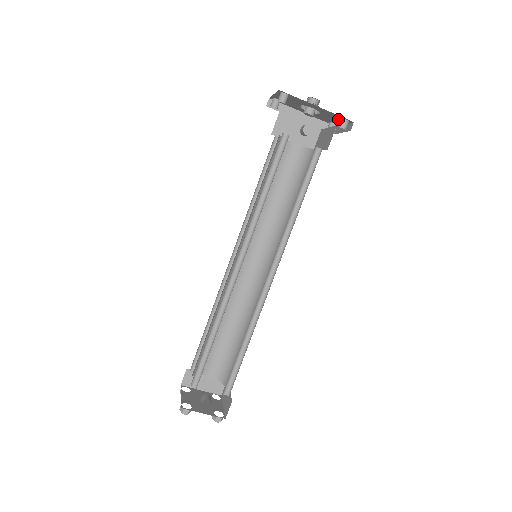
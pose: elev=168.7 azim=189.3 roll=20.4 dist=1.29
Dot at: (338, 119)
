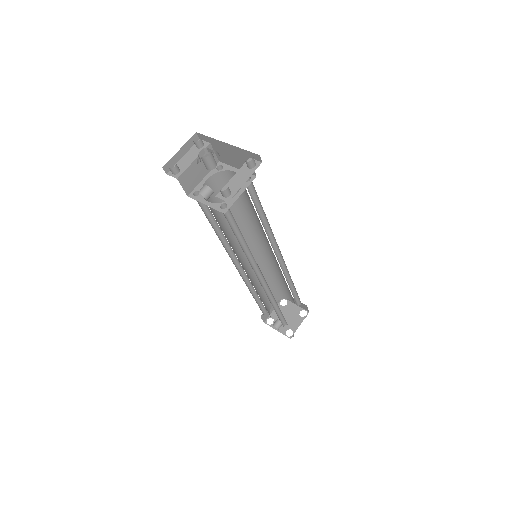
Dot at: occluded
